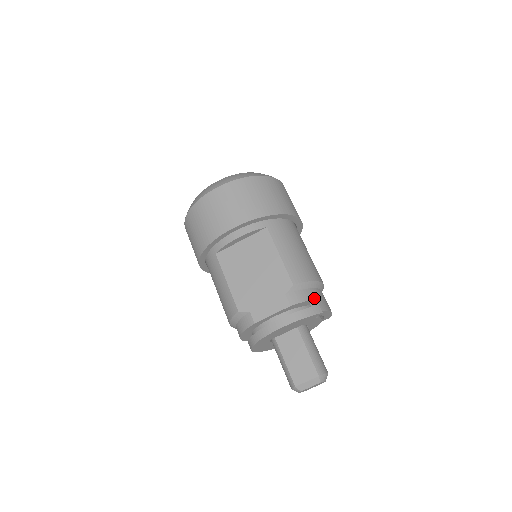
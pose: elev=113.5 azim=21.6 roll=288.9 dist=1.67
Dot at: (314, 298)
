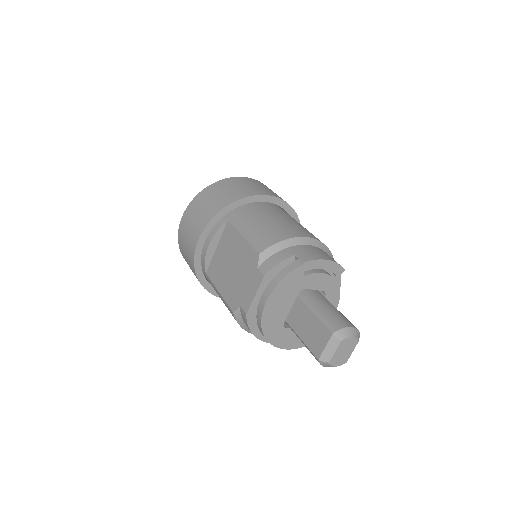
Dot at: (291, 255)
